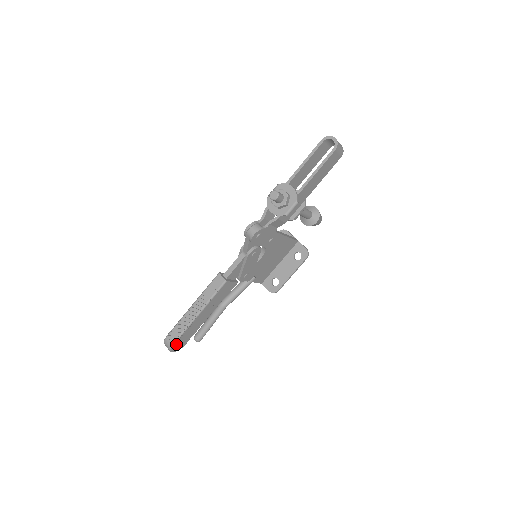
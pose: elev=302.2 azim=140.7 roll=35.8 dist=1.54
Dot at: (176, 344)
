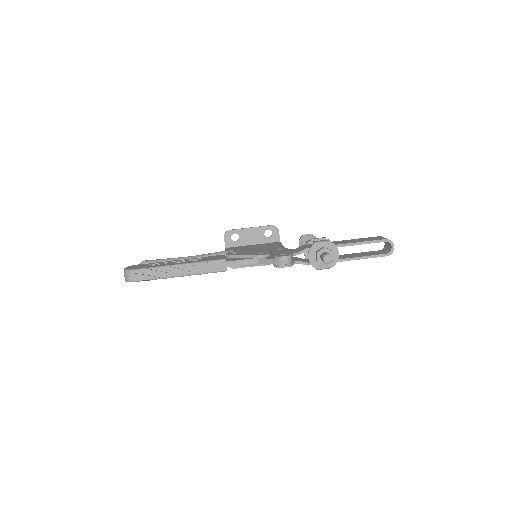
Dot at: (137, 280)
